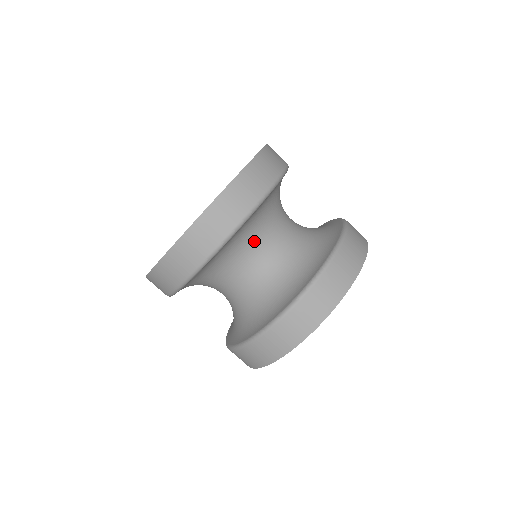
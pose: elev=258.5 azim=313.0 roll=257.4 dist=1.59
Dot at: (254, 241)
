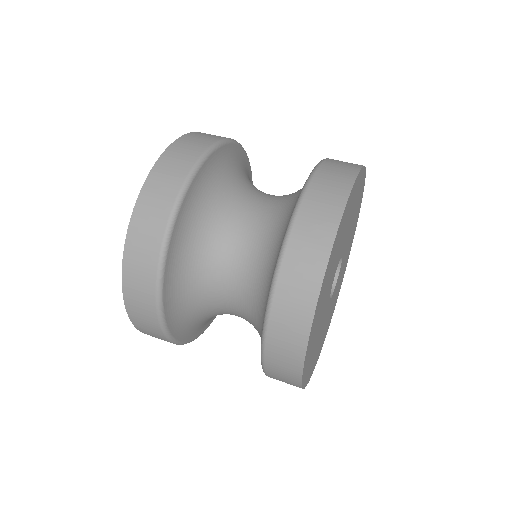
Dot at: (243, 186)
